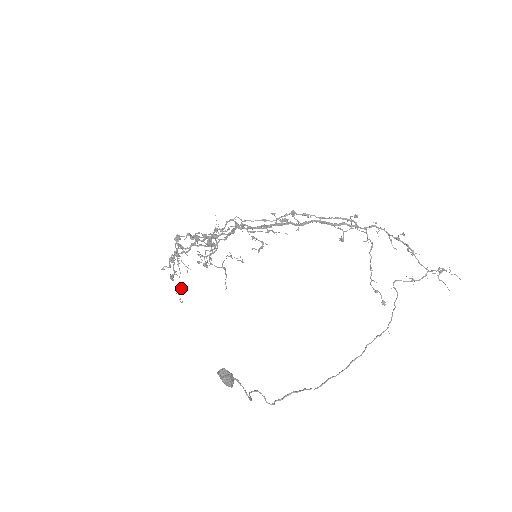
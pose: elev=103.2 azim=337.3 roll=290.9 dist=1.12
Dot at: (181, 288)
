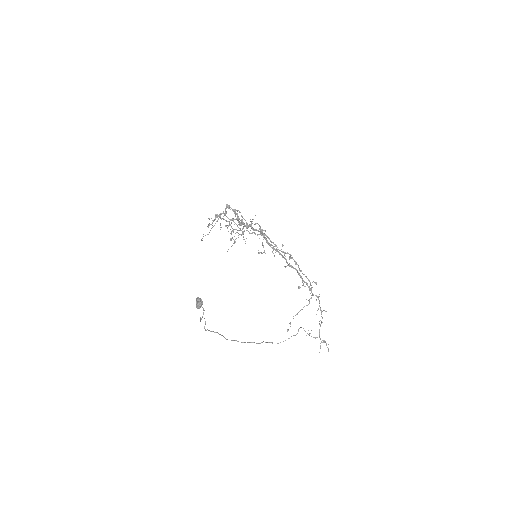
Dot at: (208, 234)
